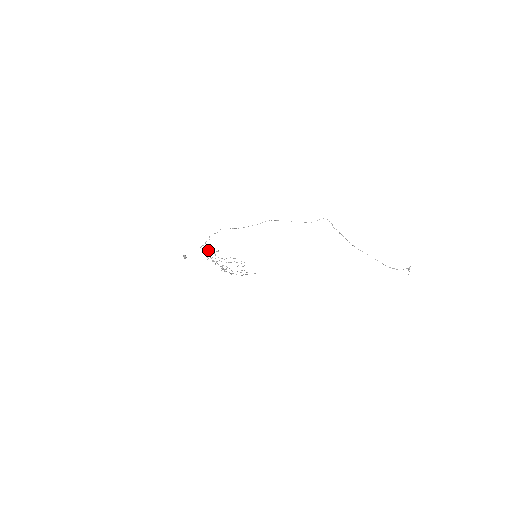
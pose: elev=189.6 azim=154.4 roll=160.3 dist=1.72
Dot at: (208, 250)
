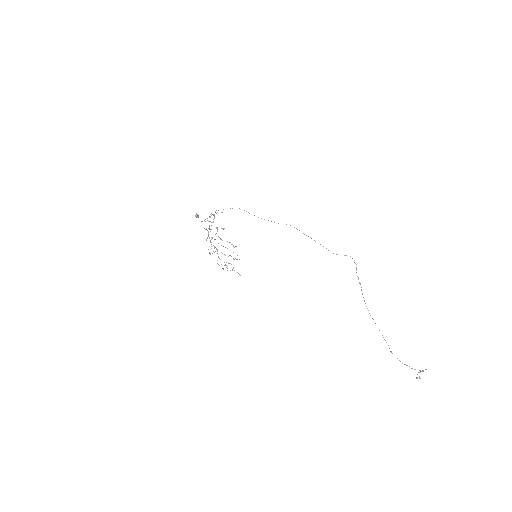
Dot at: (213, 222)
